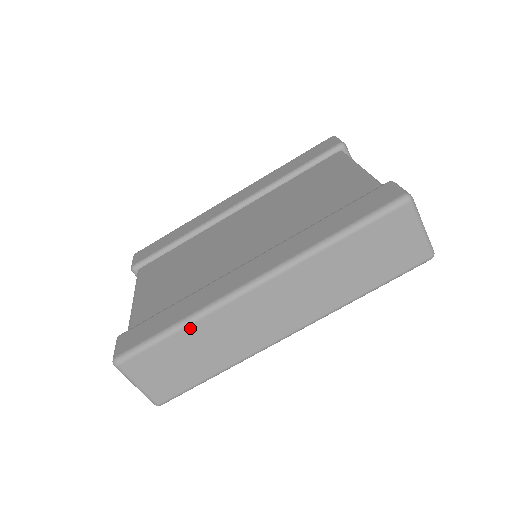
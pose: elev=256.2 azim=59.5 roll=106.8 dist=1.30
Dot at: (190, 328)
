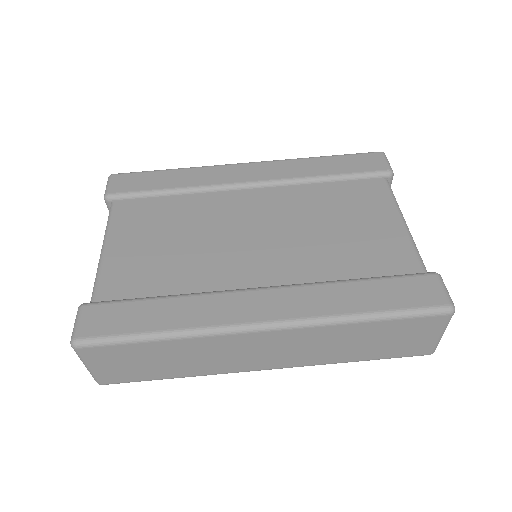
Dot at: (175, 341)
